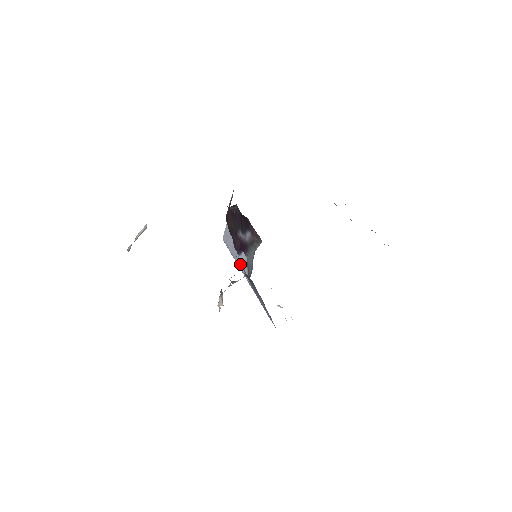
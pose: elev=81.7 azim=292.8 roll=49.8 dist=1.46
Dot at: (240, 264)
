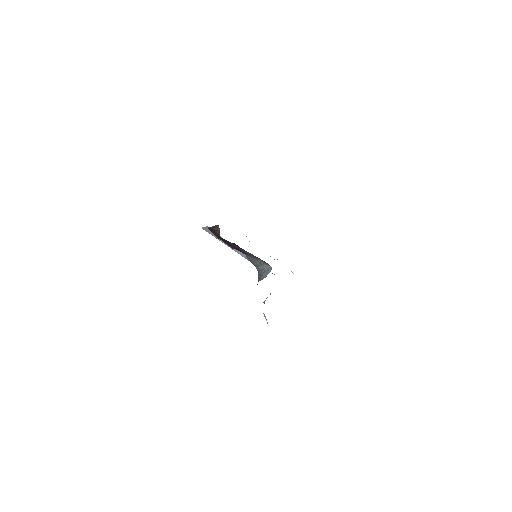
Dot at: occluded
